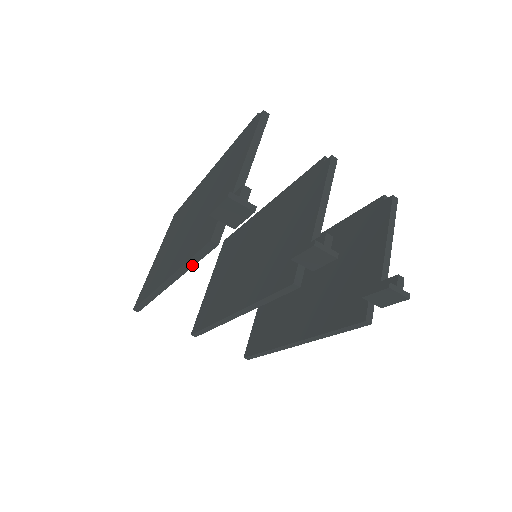
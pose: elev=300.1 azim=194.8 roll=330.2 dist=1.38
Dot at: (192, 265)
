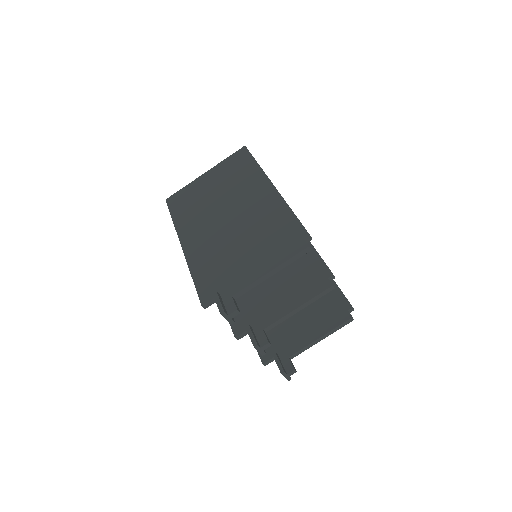
Dot at: occluded
